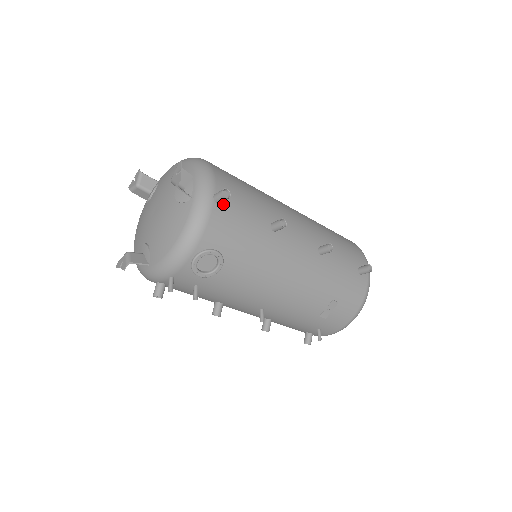
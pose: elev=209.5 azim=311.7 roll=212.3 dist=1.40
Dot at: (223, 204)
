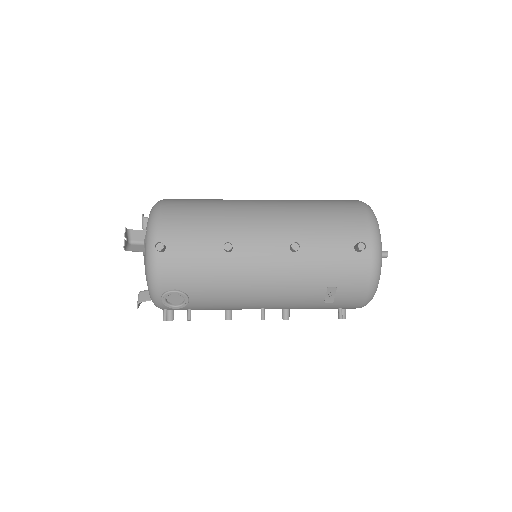
Dot at: (168, 250)
